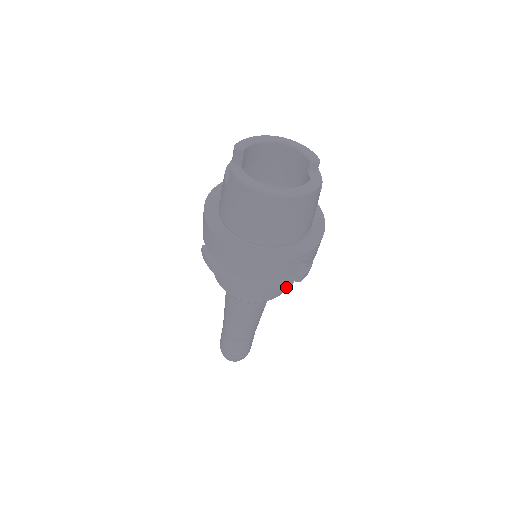
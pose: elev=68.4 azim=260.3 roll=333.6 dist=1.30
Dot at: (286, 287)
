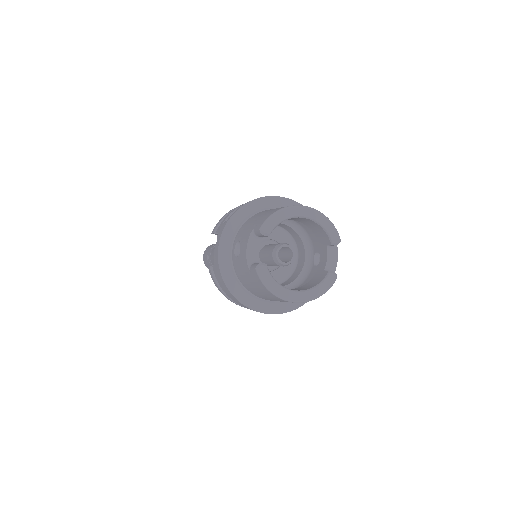
Dot at: occluded
